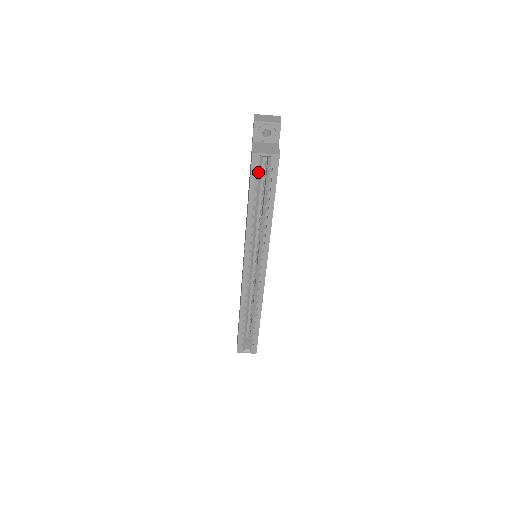
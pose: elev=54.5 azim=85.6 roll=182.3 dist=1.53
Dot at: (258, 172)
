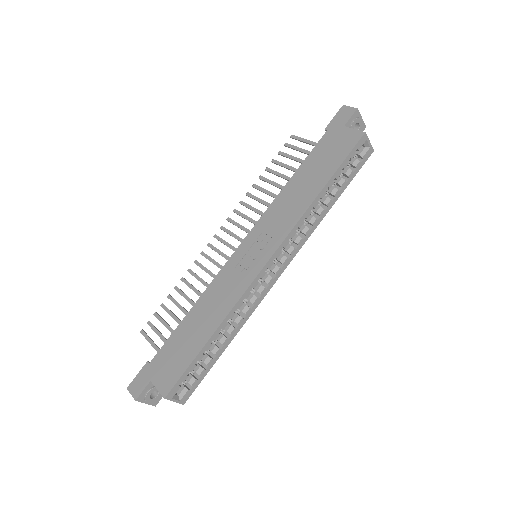
Dot at: (355, 154)
